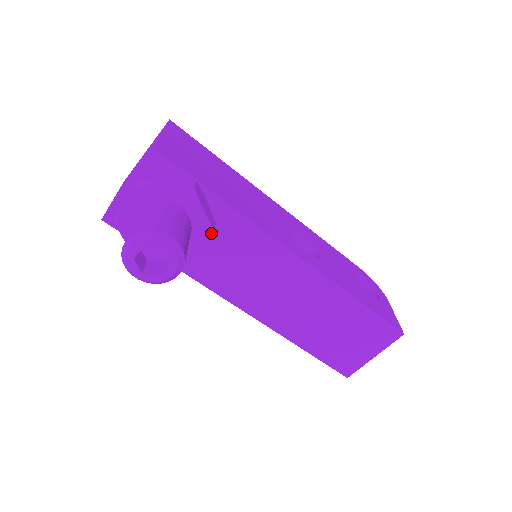
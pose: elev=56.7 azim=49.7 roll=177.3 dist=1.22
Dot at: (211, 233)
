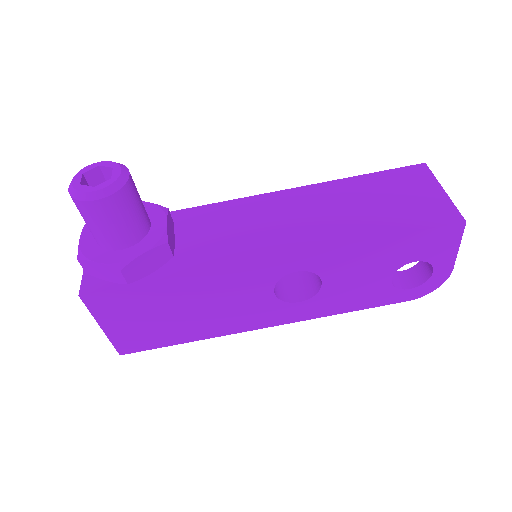
Dot at: (166, 210)
